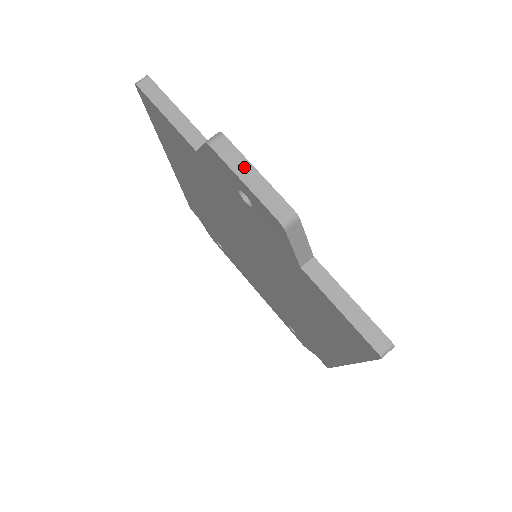
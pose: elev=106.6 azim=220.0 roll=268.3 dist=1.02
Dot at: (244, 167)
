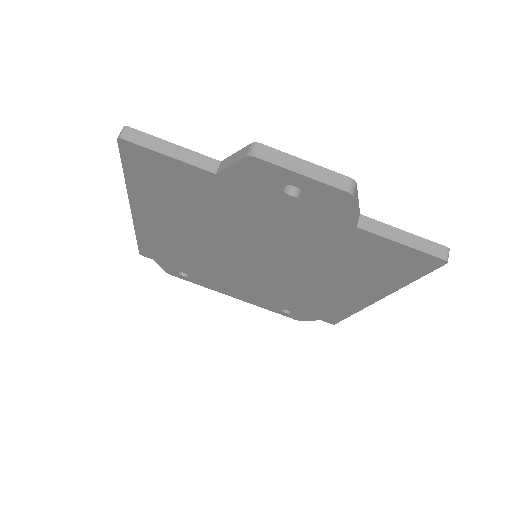
Dot at: (293, 162)
